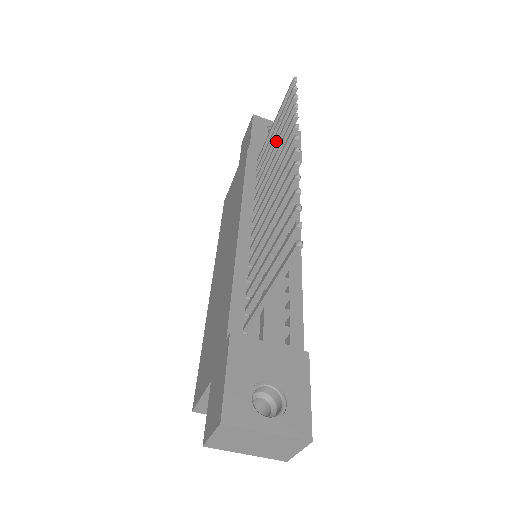
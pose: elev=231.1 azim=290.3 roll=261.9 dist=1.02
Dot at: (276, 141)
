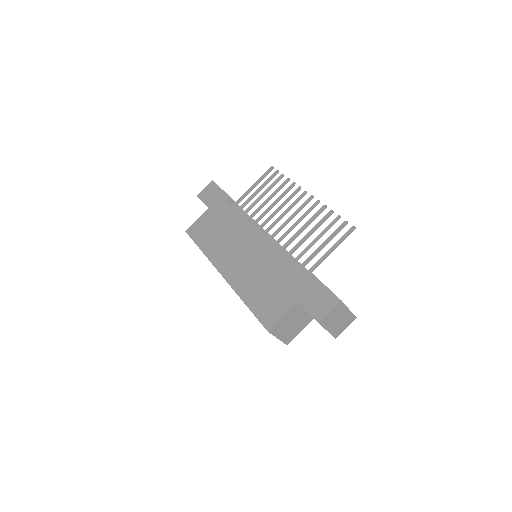
Dot at: (271, 194)
